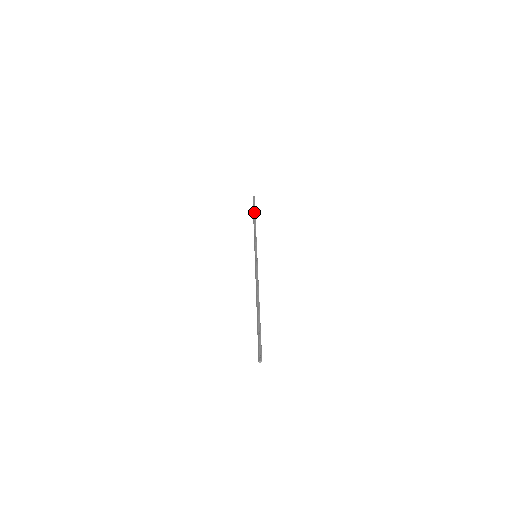
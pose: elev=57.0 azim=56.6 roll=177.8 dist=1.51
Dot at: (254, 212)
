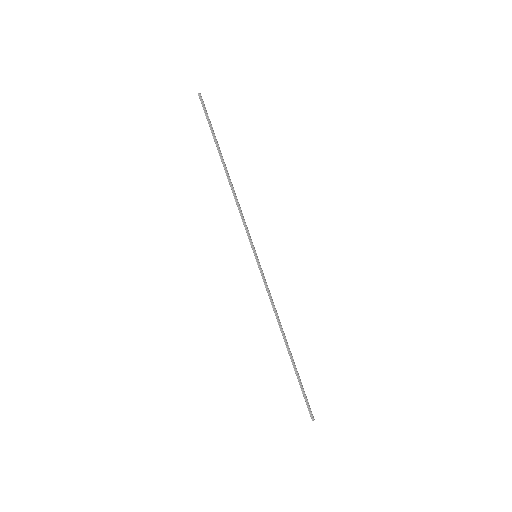
Dot at: (216, 146)
